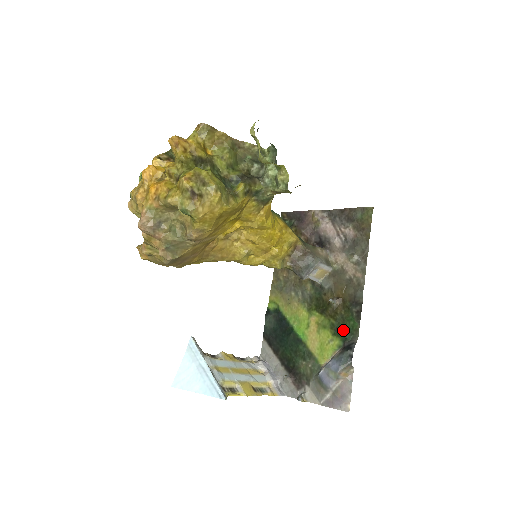
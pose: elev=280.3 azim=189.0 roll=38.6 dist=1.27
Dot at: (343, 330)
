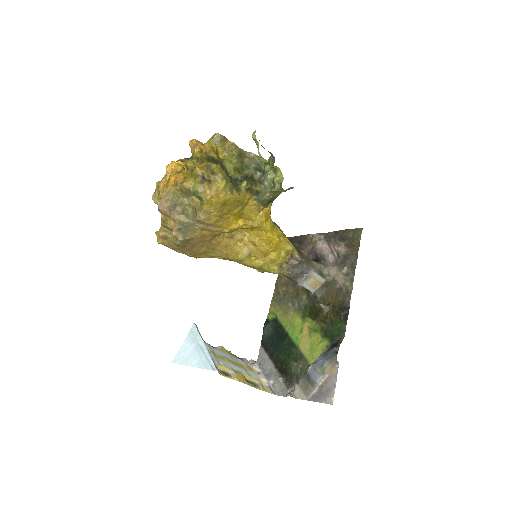
Dot at: (331, 332)
